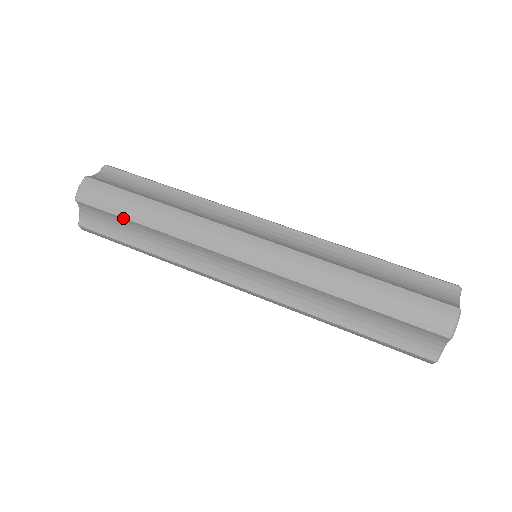
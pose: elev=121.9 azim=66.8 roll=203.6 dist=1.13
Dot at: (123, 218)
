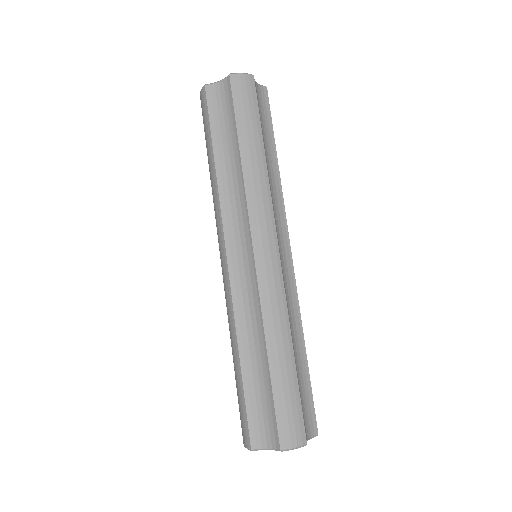
Dot at: occluded
